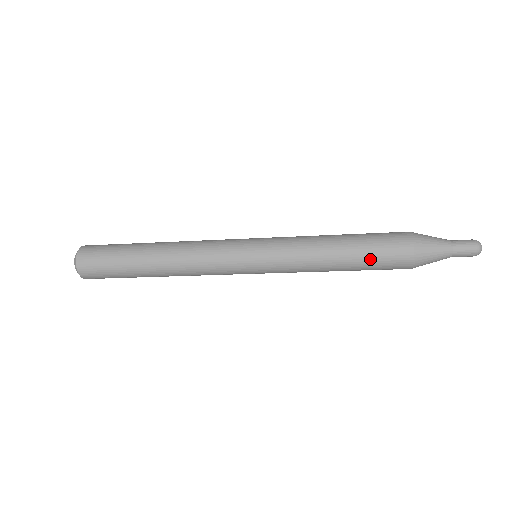
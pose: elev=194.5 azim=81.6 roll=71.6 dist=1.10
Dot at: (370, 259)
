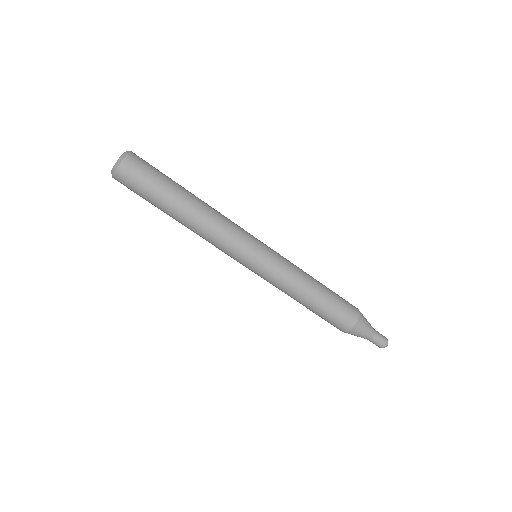
Dot at: (335, 293)
